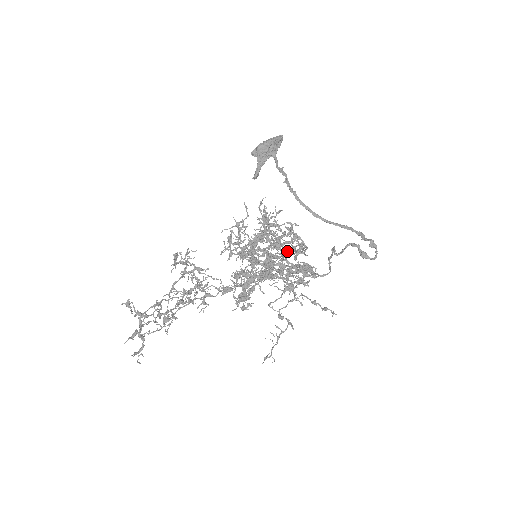
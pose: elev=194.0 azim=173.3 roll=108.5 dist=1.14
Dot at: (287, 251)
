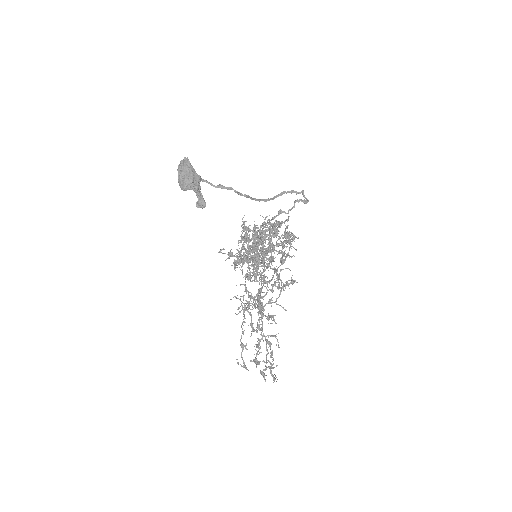
Dot at: occluded
